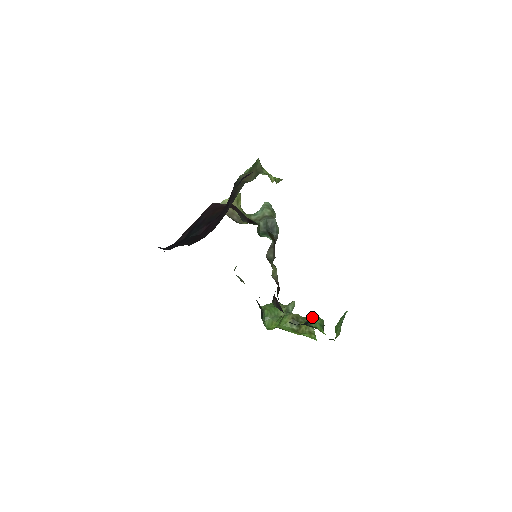
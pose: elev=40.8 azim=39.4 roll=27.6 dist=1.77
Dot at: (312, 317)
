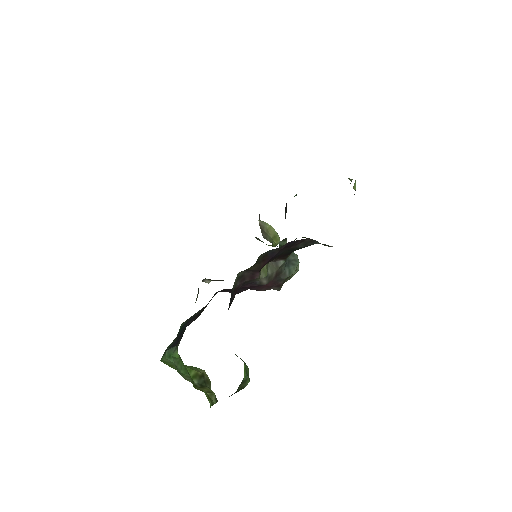
Dot at: occluded
